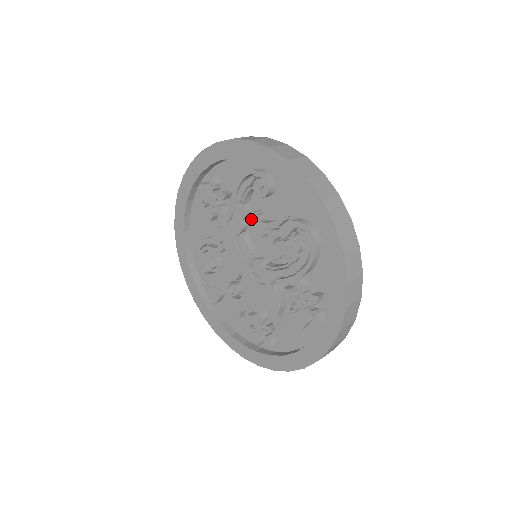
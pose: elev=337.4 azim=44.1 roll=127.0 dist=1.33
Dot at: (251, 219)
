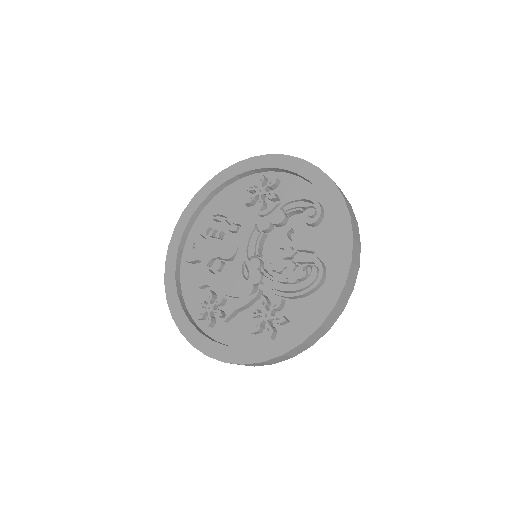
Dot at: (282, 229)
